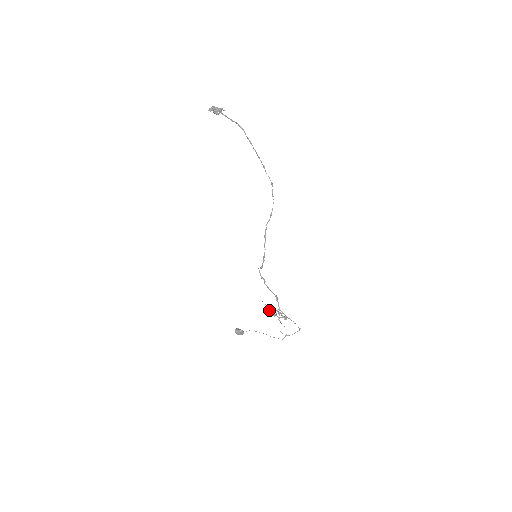
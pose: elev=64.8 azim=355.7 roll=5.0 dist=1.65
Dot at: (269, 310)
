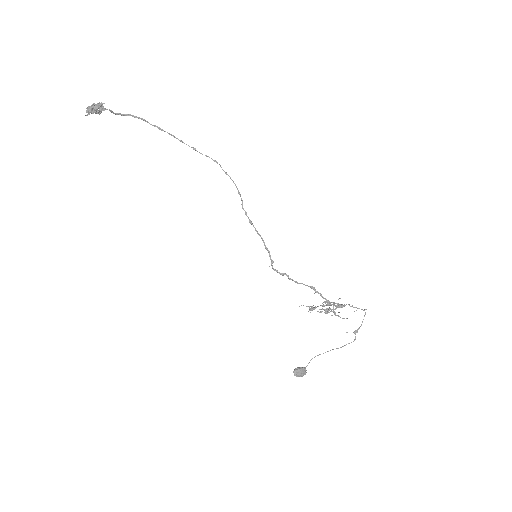
Dot at: occluded
